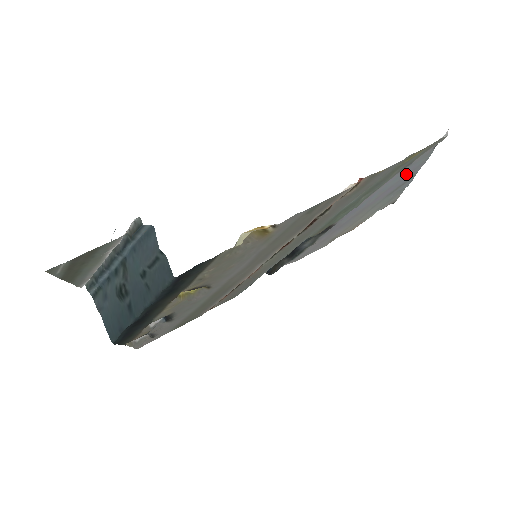
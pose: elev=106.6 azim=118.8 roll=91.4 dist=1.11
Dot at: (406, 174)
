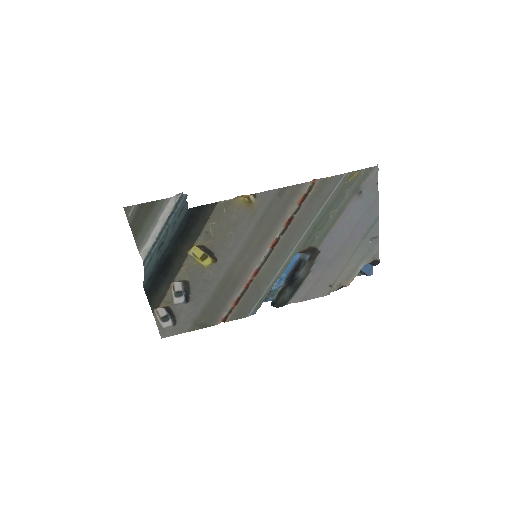
Dot at: (366, 210)
